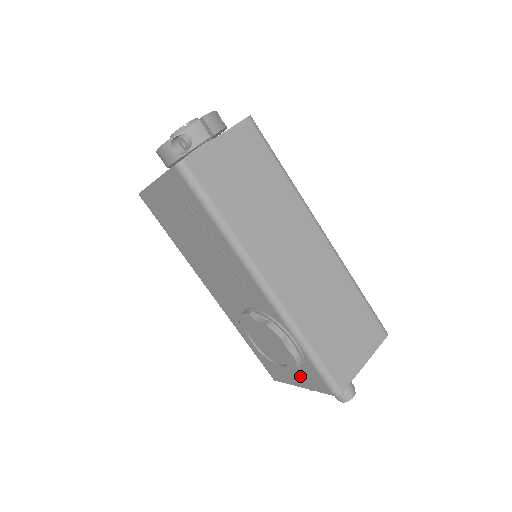
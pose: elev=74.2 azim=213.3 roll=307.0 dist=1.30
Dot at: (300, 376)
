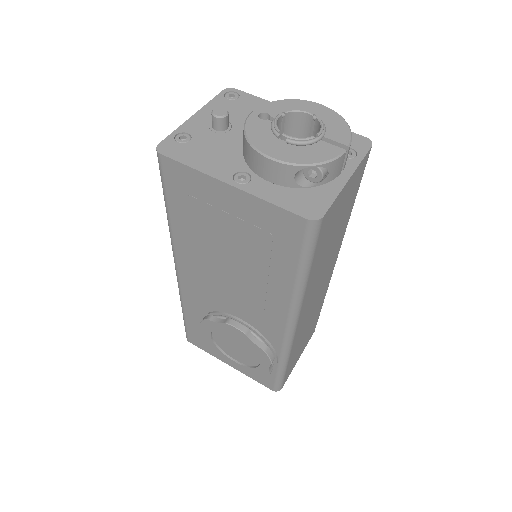
Dot at: occluded
